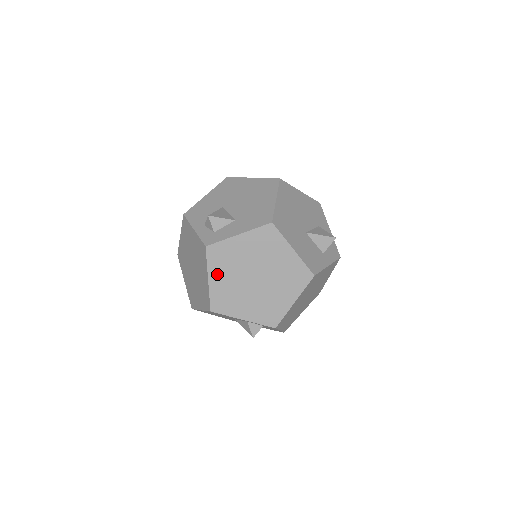
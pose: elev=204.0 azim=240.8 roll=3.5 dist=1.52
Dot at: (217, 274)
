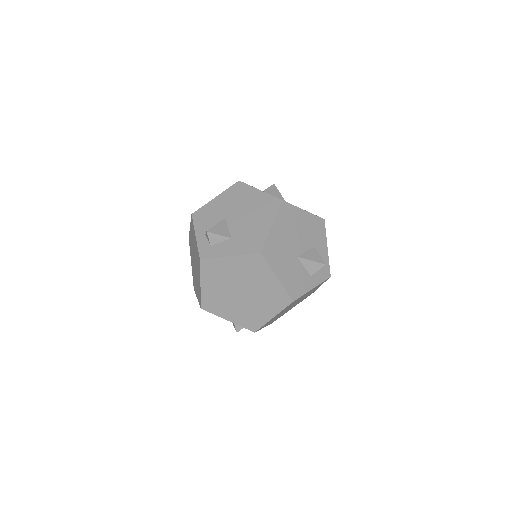
Dot at: (208, 282)
